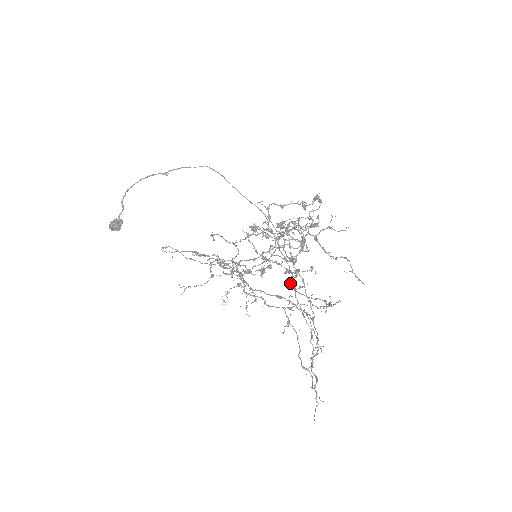
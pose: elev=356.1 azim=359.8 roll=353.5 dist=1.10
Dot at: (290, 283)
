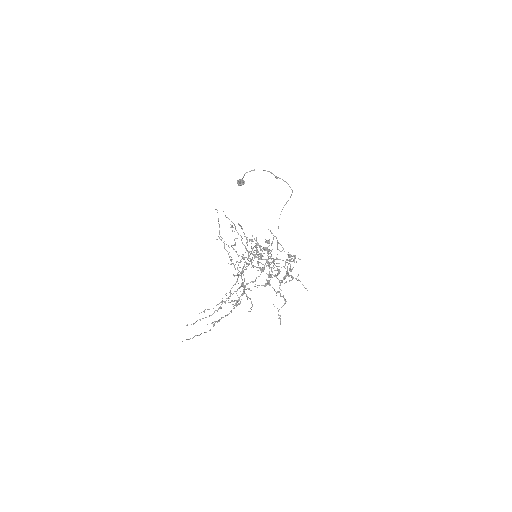
Dot at: occluded
